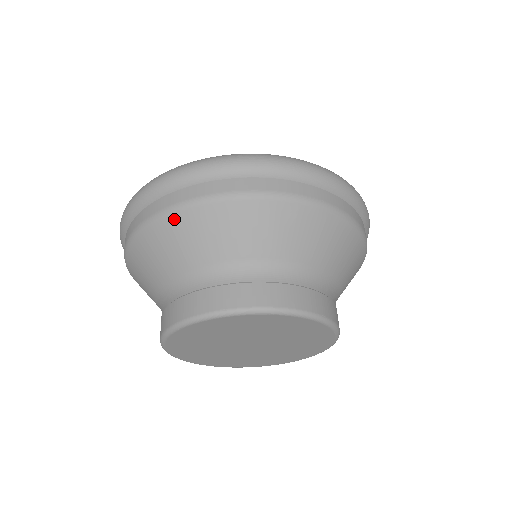
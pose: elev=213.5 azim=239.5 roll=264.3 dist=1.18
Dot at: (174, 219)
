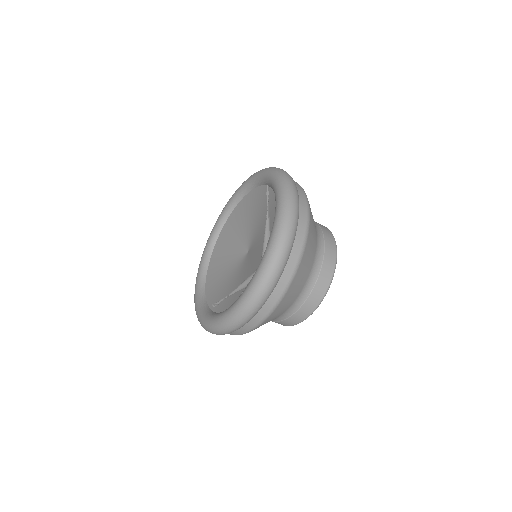
Dot at: occluded
